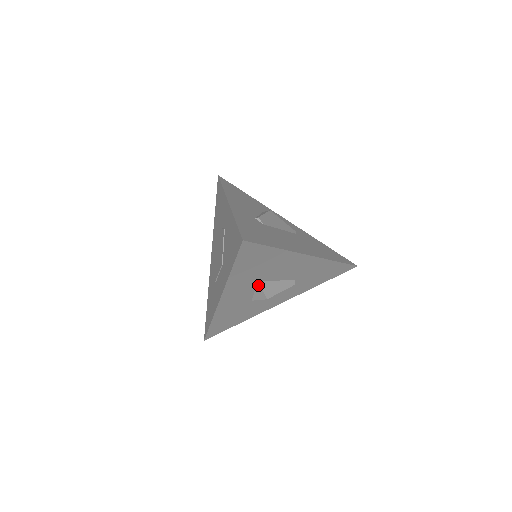
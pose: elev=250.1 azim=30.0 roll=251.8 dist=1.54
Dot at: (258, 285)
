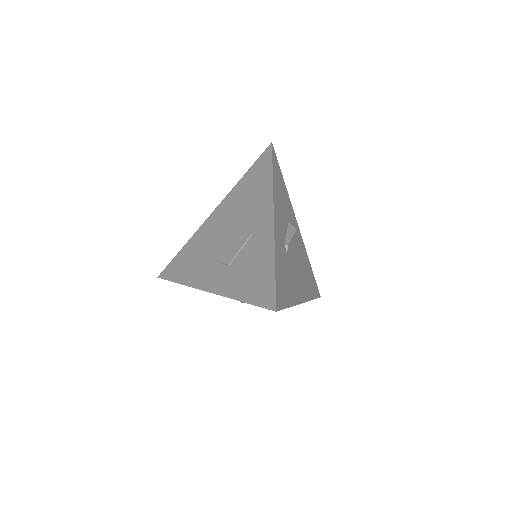
Dot at: occluded
